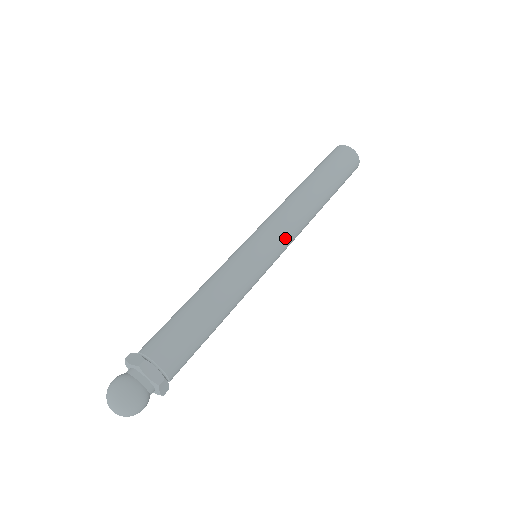
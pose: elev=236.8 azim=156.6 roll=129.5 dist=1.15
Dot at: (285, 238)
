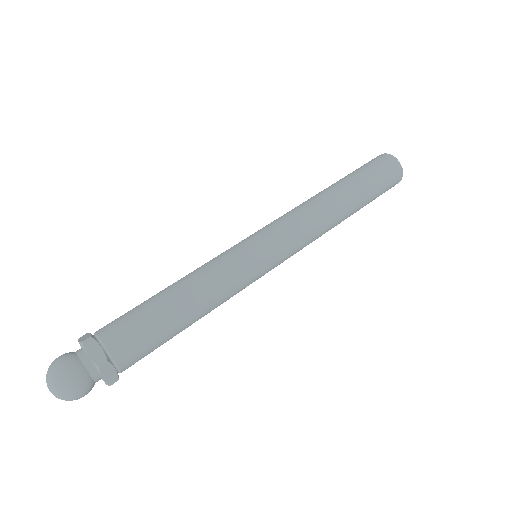
Dot at: (293, 253)
